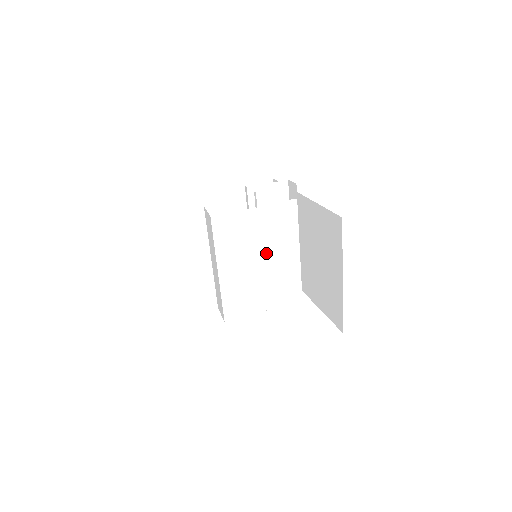
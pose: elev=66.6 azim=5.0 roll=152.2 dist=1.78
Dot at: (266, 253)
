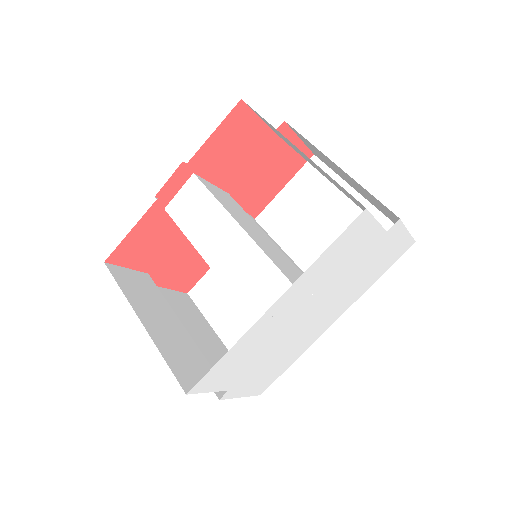
Dot at: occluded
